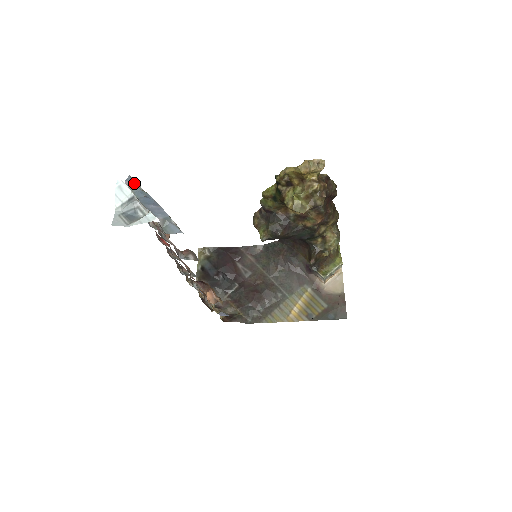
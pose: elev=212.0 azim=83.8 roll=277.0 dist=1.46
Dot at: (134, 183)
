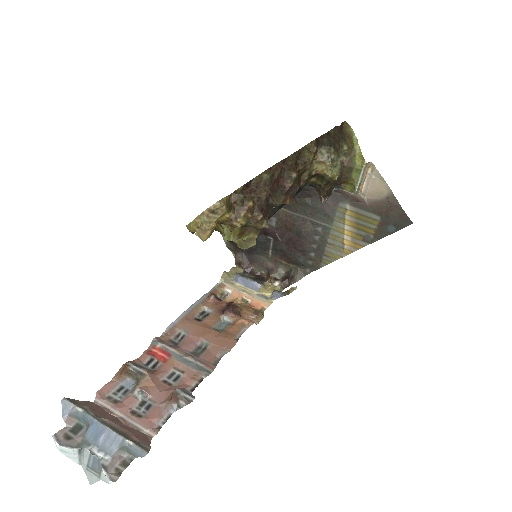
Dot at: (71, 411)
